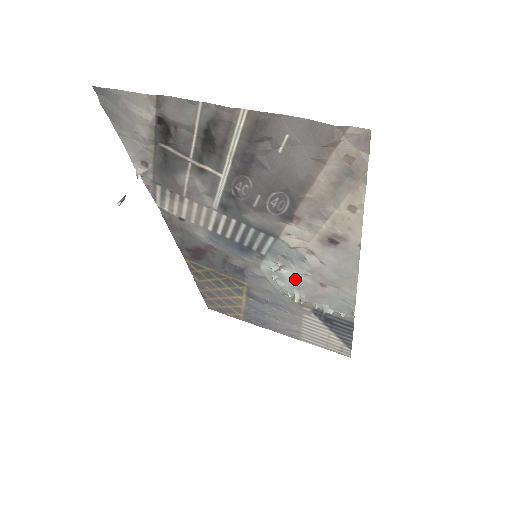
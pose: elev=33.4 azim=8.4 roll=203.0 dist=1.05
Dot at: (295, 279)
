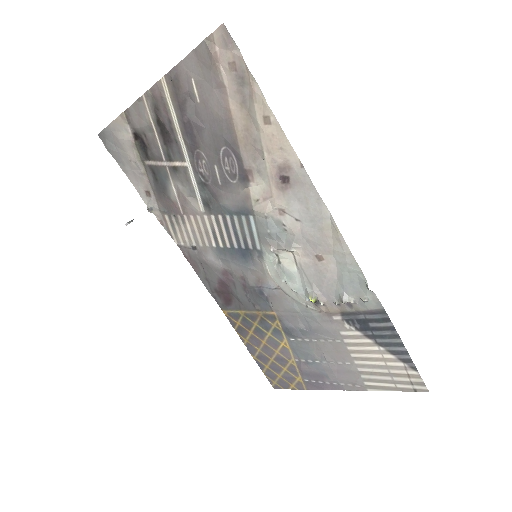
Dot at: (298, 268)
